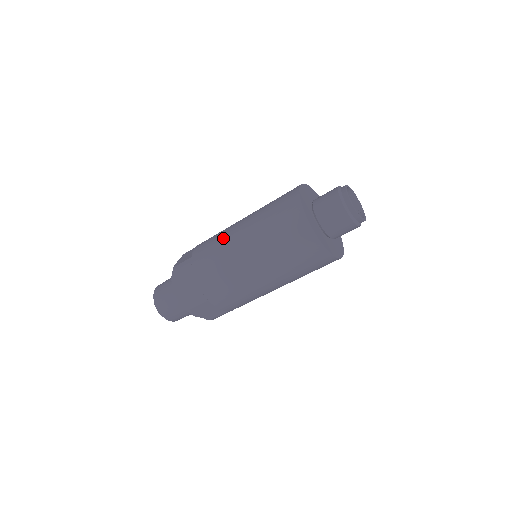
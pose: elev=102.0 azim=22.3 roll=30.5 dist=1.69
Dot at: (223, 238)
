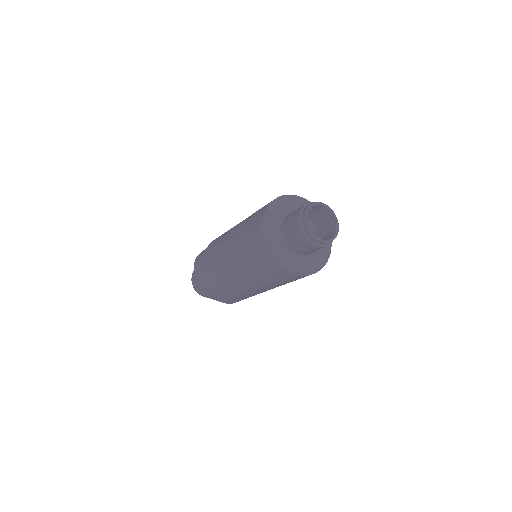
Dot at: occluded
